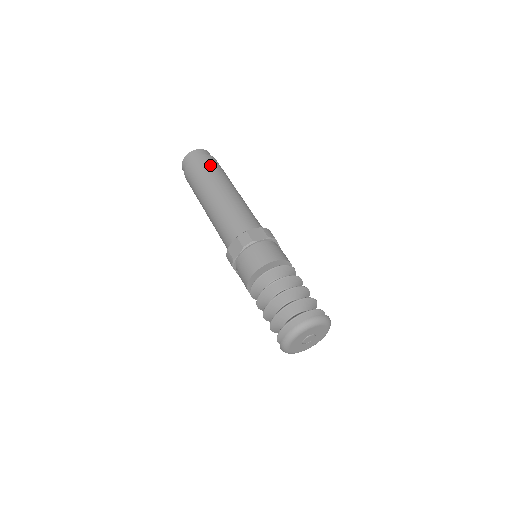
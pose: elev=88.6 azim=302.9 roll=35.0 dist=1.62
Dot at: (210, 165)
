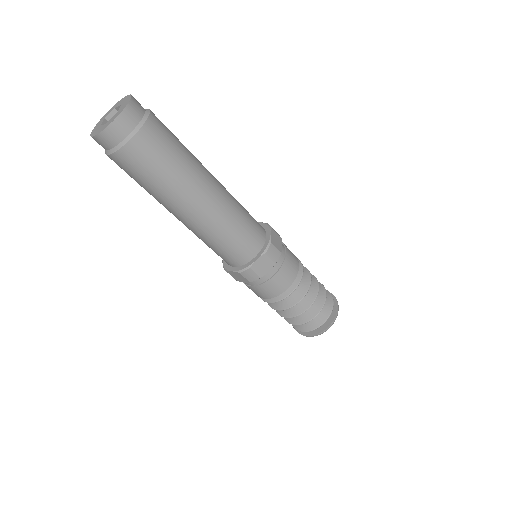
Dot at: (156, 160)
